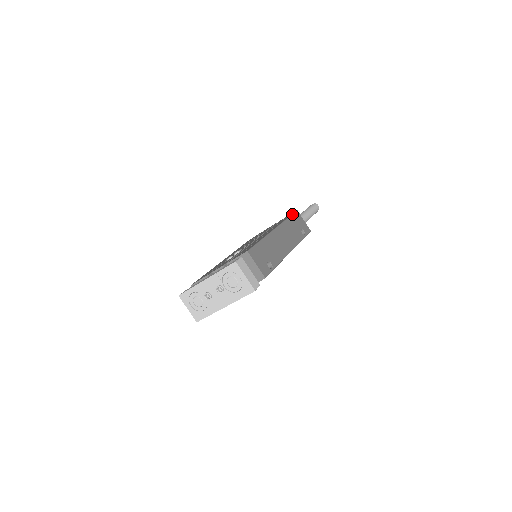
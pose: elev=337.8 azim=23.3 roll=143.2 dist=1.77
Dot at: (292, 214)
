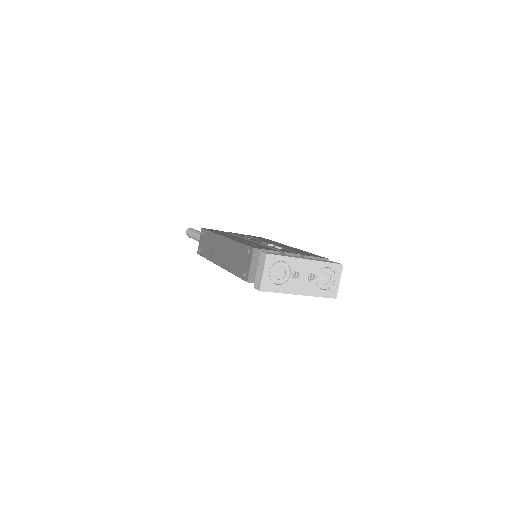
Dot at: occluded
